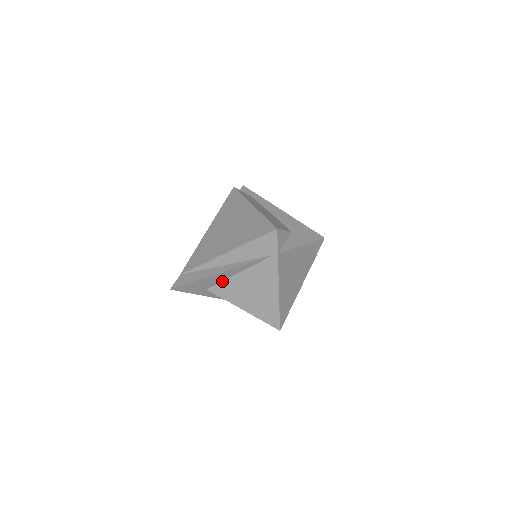
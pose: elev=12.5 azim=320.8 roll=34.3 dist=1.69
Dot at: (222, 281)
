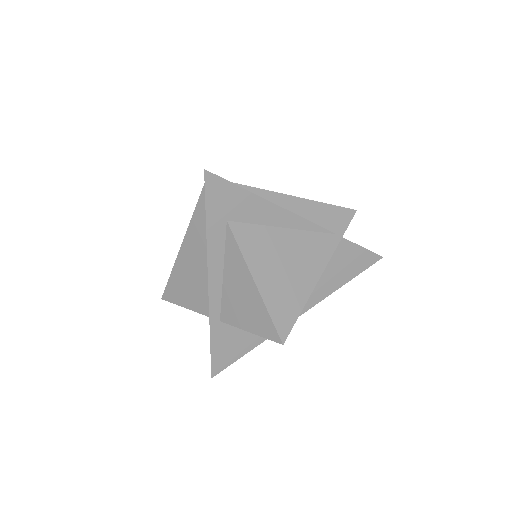
Dot at: (257, 224)
